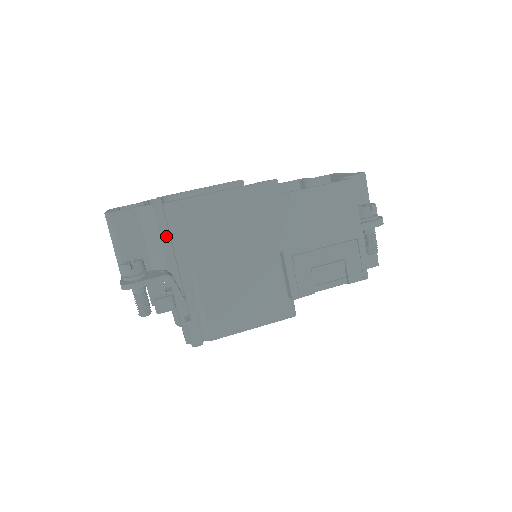
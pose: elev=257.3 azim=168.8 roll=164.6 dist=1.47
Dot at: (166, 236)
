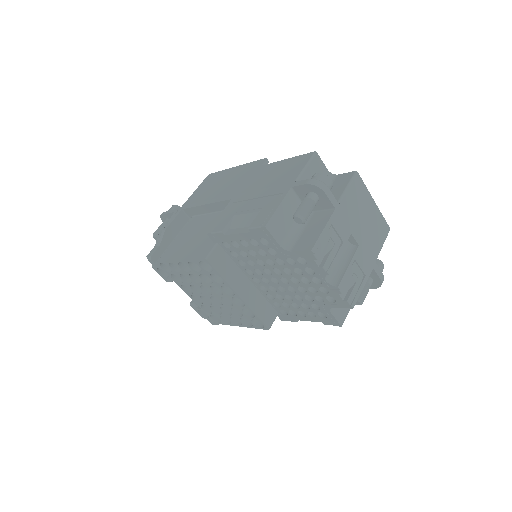
Dot at: occluded
